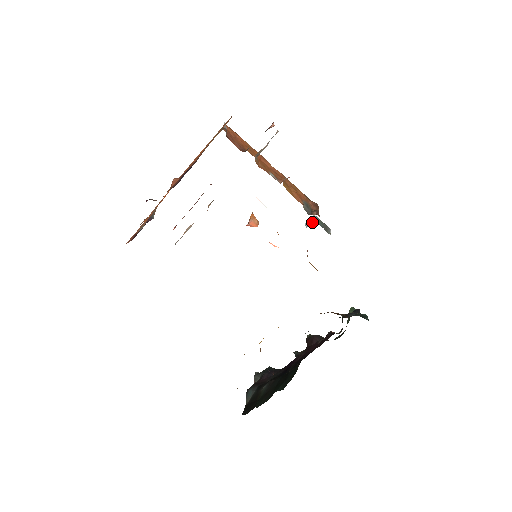
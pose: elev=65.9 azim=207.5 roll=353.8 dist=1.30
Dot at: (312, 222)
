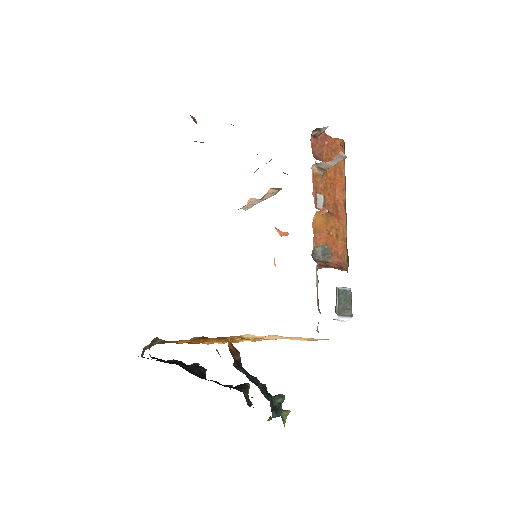
Dot at: occluded
